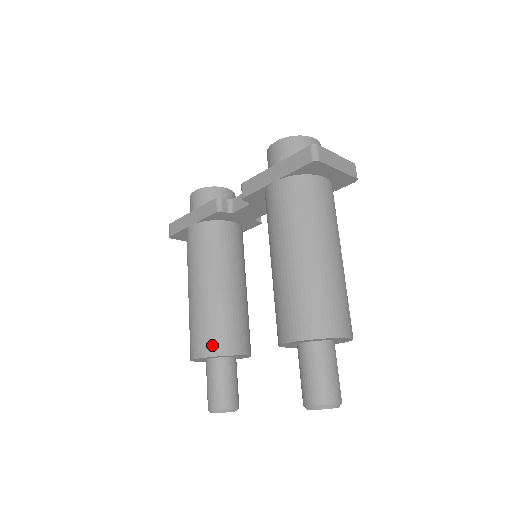
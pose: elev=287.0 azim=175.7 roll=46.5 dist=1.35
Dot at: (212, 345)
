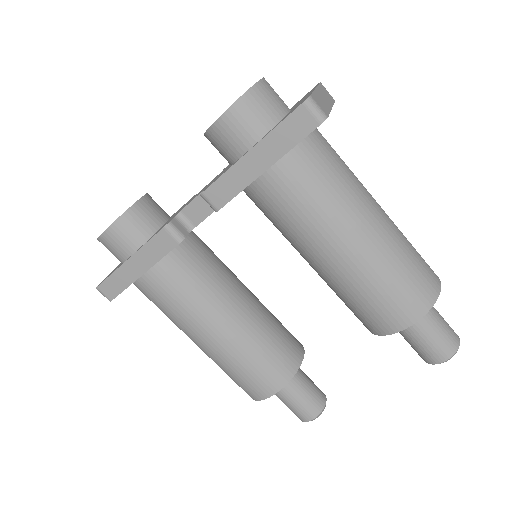
Dot at: (278, 375)
